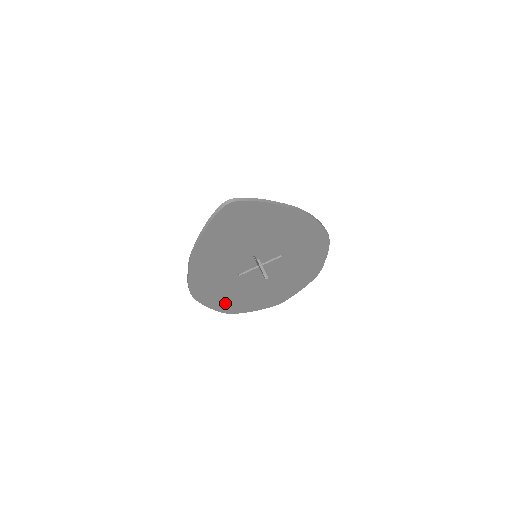
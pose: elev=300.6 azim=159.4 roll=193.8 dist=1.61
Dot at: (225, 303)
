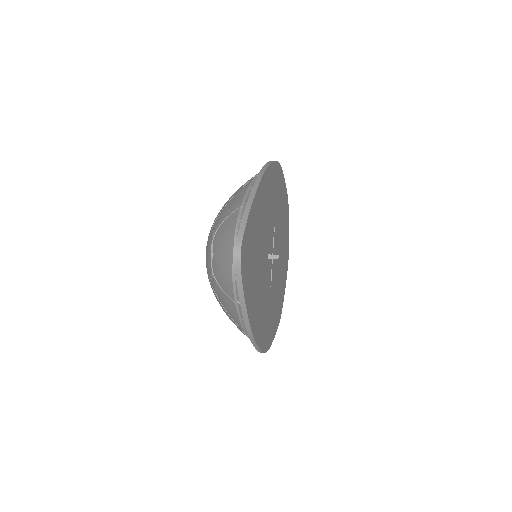
Dot at: (276, 317)
